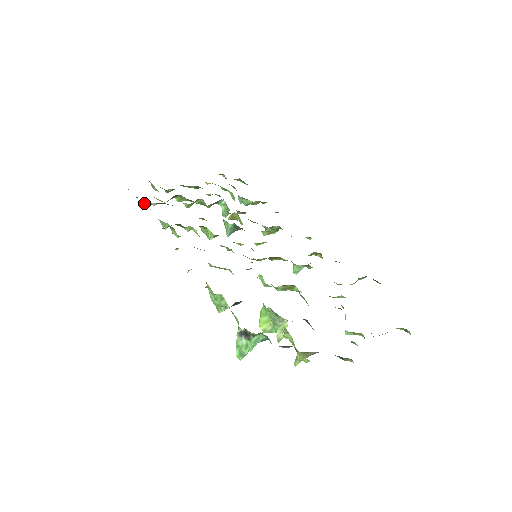
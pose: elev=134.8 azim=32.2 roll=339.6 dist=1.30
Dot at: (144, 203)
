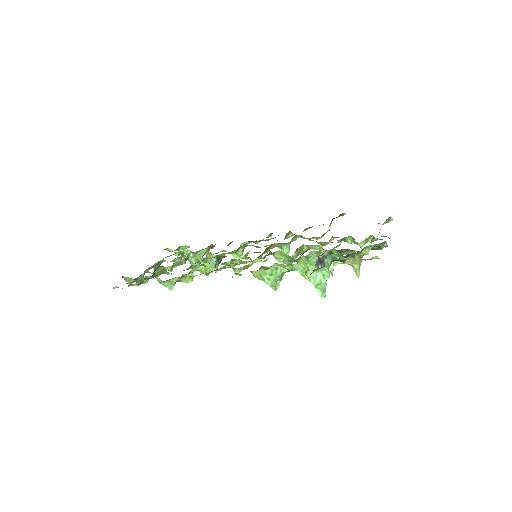
Dot at: (139, 284)
